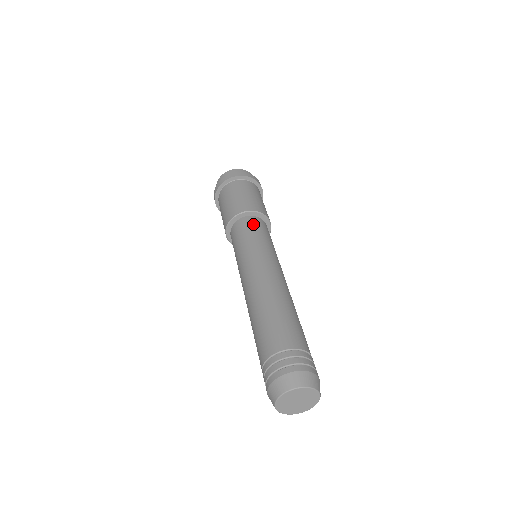
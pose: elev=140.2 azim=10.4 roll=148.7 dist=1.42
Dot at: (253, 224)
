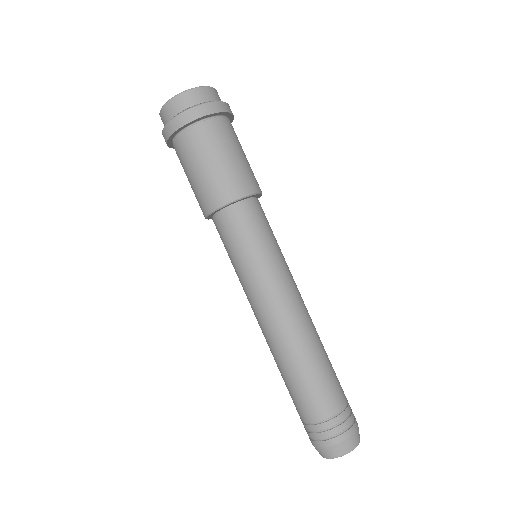
Dot at: (257, 218)
